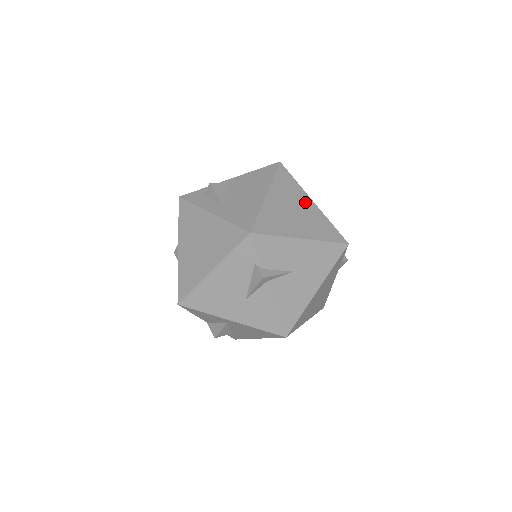
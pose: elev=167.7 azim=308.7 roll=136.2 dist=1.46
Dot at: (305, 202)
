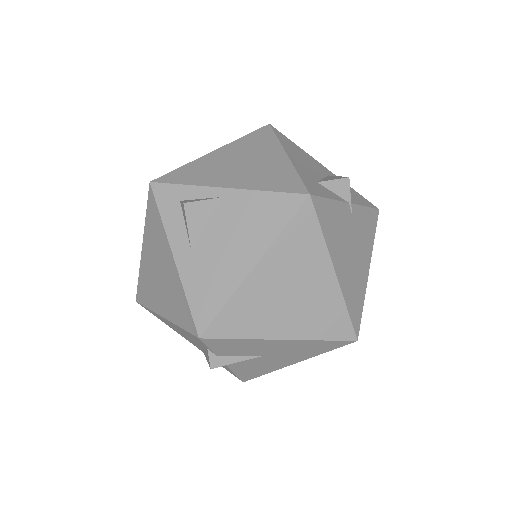
Dot at: (319, 275)
